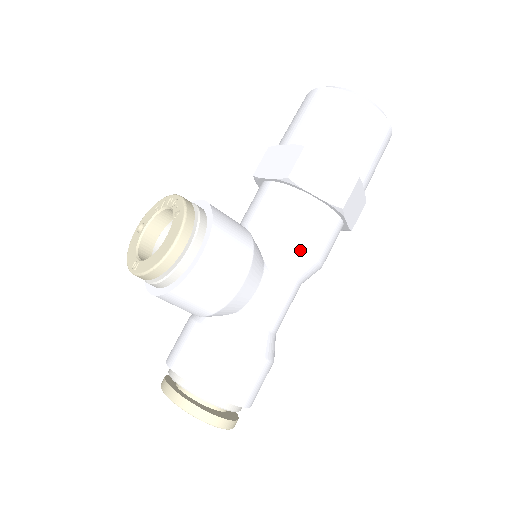
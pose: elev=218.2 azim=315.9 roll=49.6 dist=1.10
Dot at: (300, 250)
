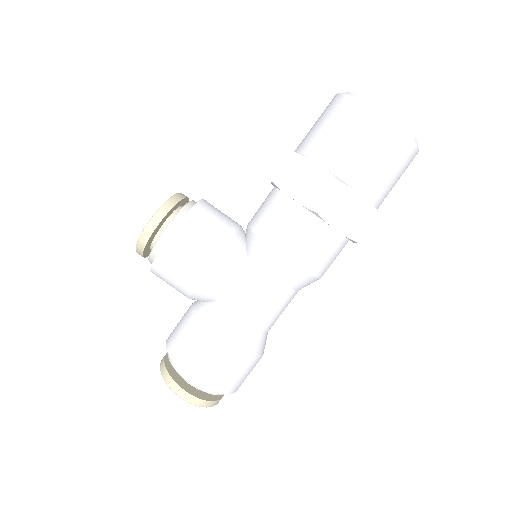
Dot at: (273, 251)
